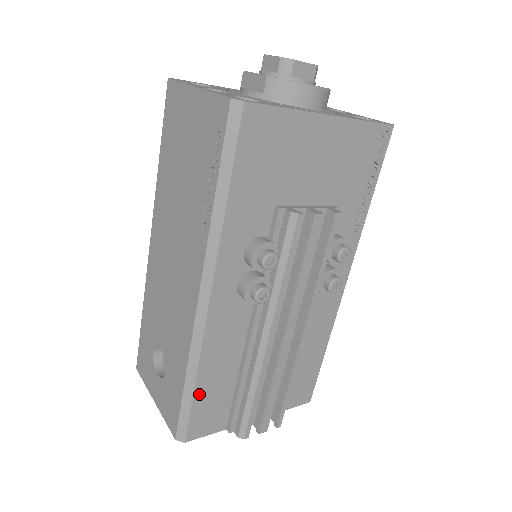
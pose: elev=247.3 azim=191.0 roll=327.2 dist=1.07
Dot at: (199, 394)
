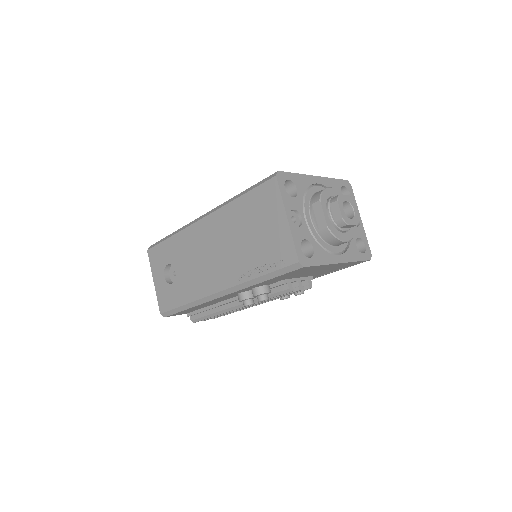
Dot at: occluded
